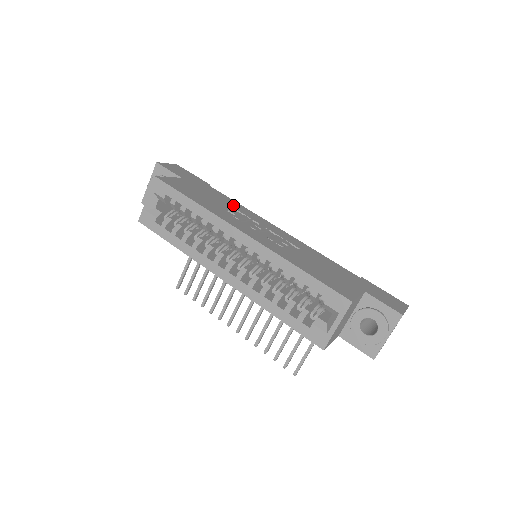
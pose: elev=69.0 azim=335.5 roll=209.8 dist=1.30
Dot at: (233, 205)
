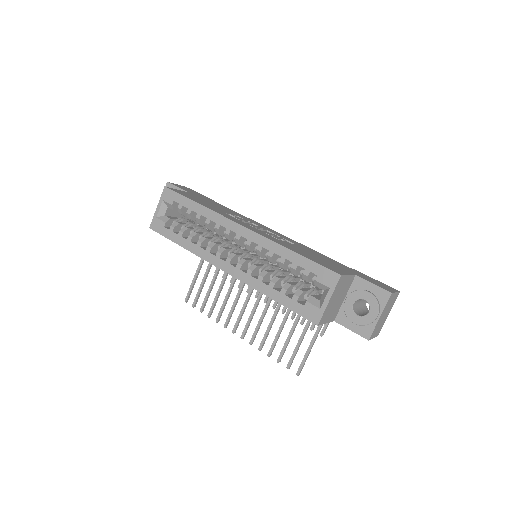
Dot at: (235, 213)
